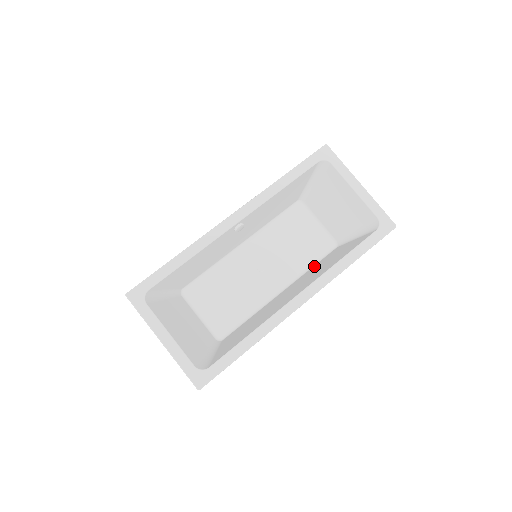
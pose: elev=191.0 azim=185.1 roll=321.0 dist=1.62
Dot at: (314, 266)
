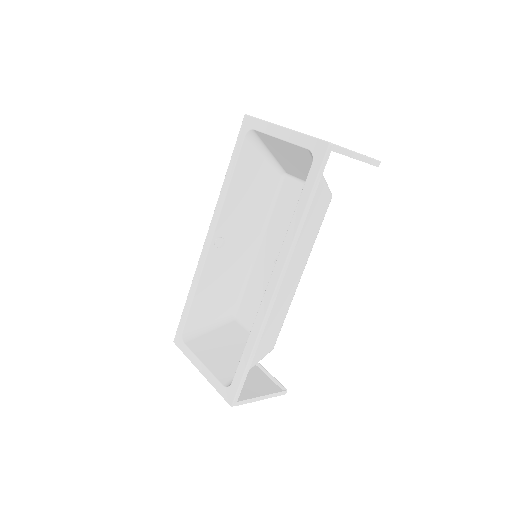
Dot at: (314, 233)
